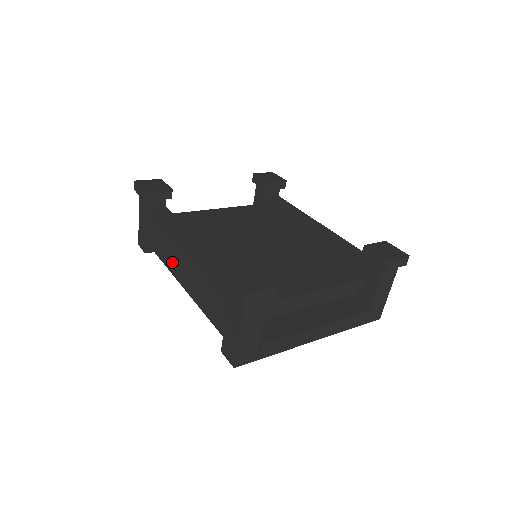
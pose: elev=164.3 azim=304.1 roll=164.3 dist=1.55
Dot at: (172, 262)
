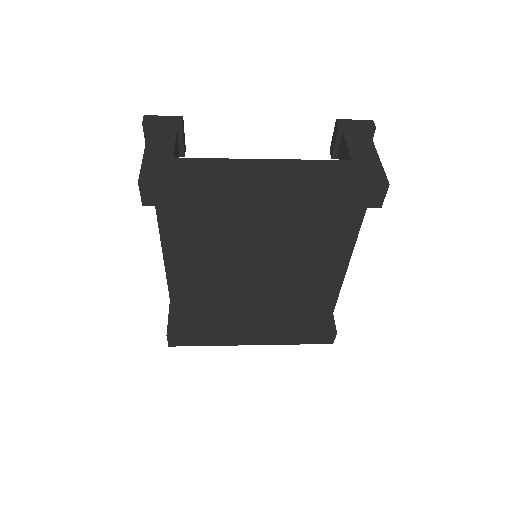
Dot at: occluded
